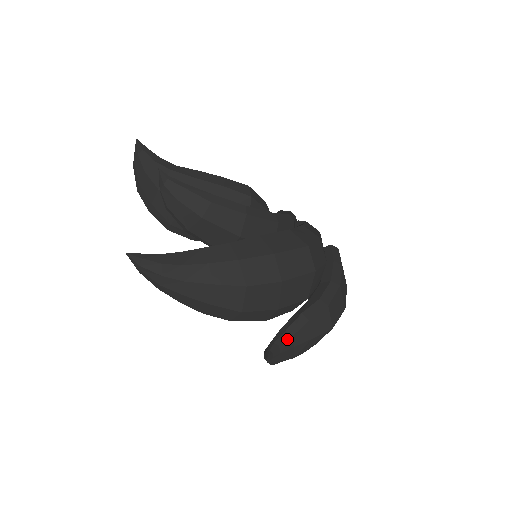
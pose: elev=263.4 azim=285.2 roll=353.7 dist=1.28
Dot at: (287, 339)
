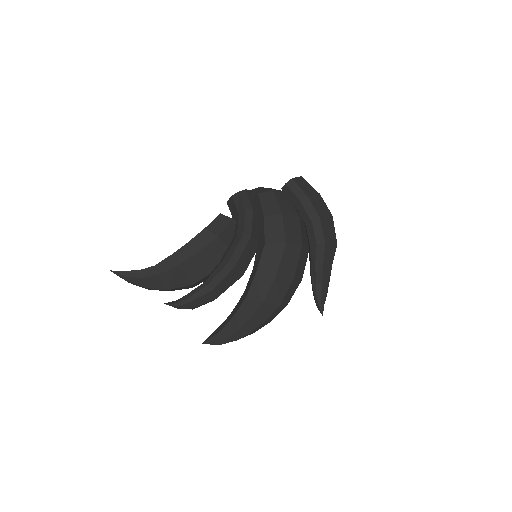
Dot at: (321, 288)
